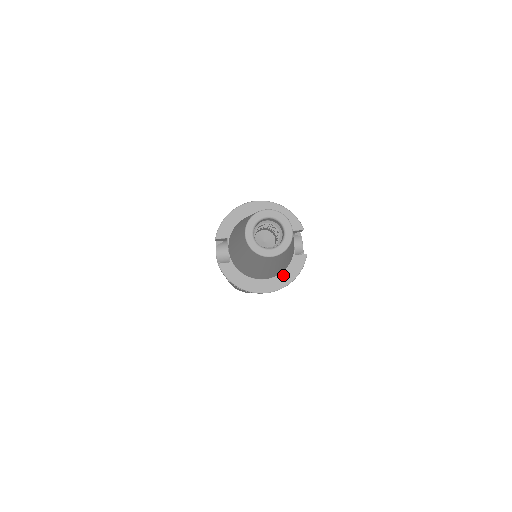
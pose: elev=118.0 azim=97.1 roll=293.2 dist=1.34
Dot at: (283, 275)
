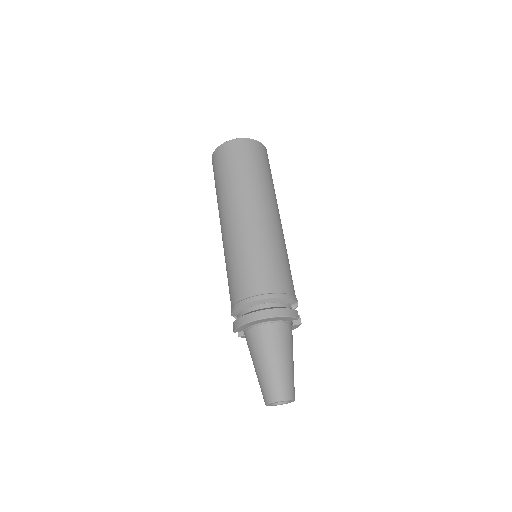
Dot at: occluded
